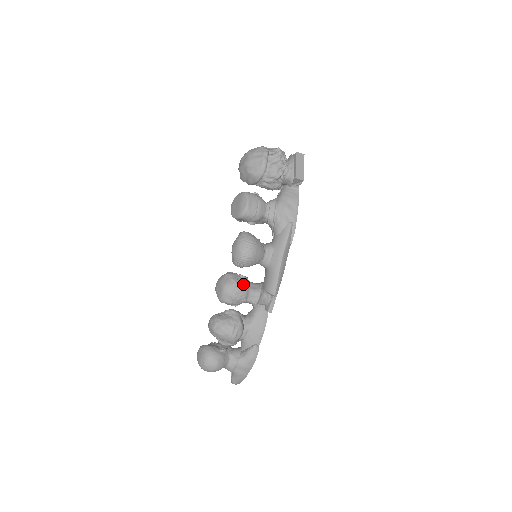
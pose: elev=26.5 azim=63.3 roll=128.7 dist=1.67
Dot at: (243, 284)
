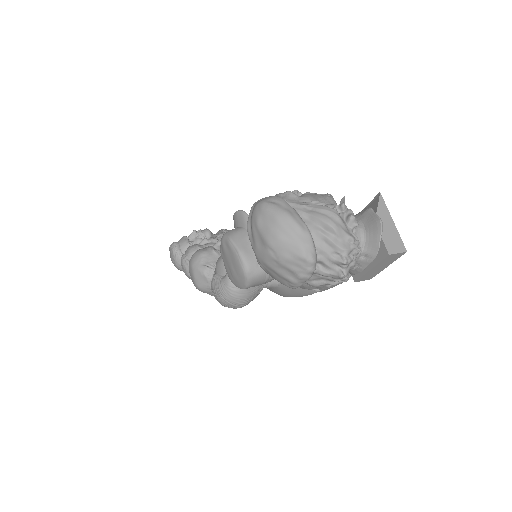
Dot at: occluded
